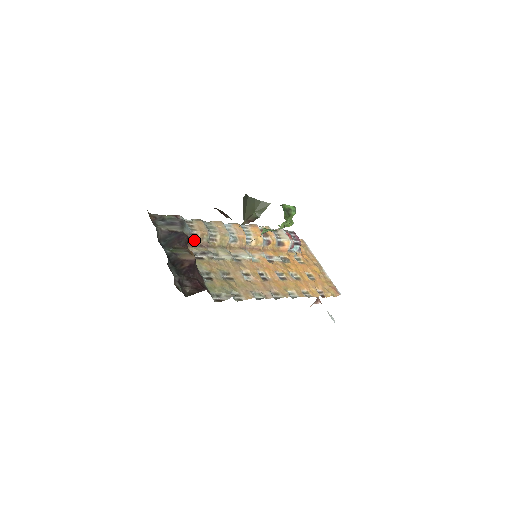
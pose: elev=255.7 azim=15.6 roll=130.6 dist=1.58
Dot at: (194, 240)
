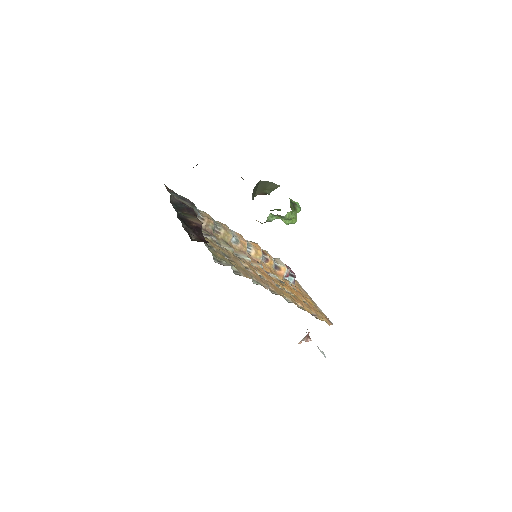
Dot at: occluded
